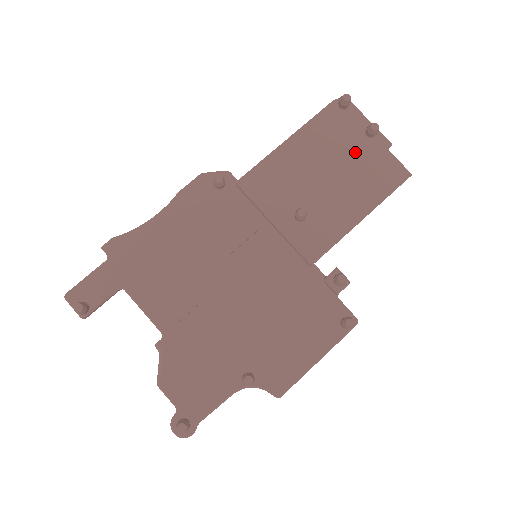
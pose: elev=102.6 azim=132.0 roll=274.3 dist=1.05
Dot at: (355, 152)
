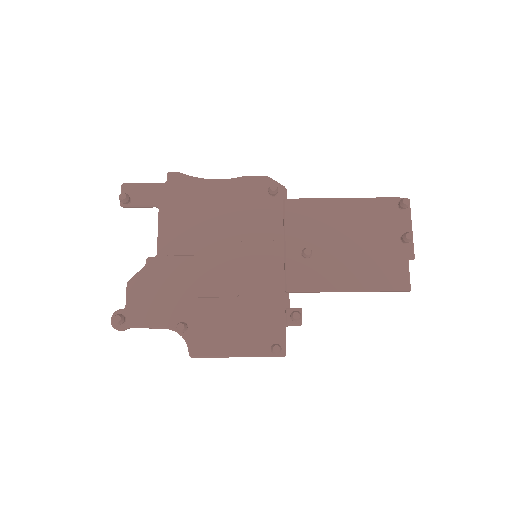
Dot at: (383, 243)
